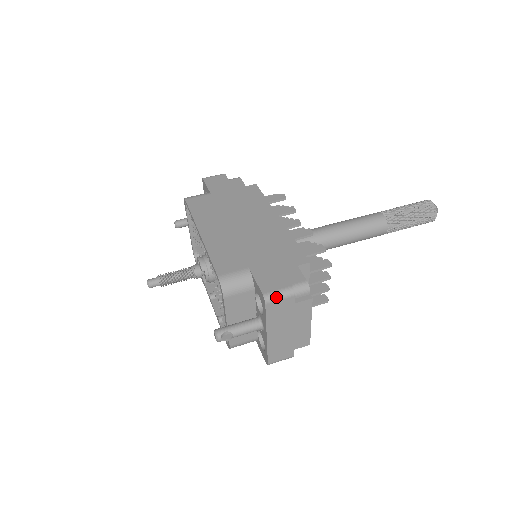
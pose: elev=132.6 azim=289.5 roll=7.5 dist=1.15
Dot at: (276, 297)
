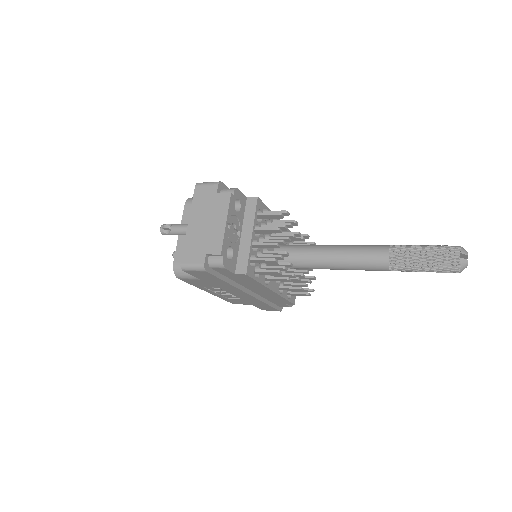
Dot at: (205, 183)
